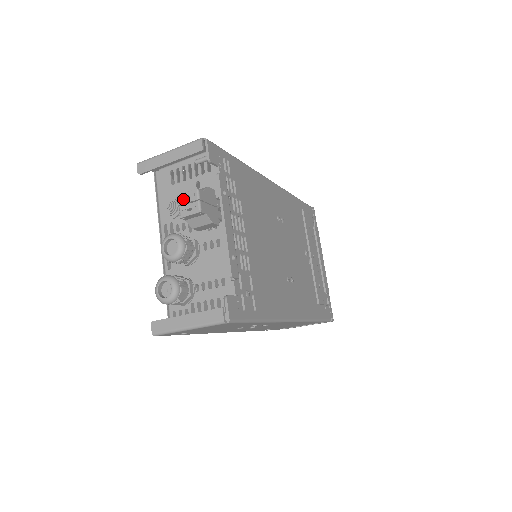
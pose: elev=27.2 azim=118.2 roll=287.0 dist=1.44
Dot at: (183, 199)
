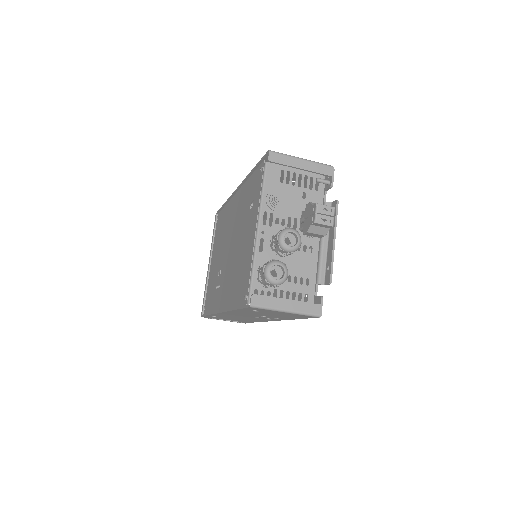
Dot at: (322, 209)
